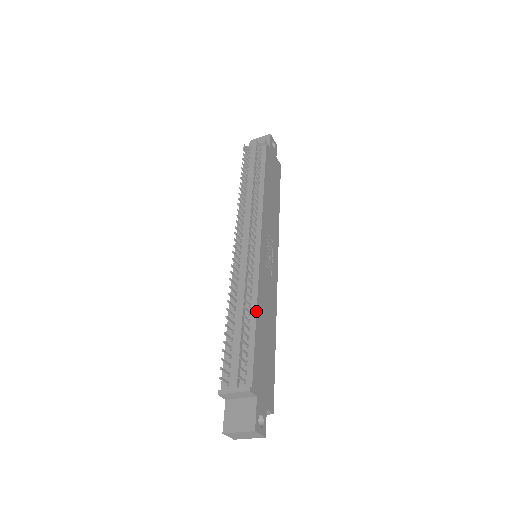
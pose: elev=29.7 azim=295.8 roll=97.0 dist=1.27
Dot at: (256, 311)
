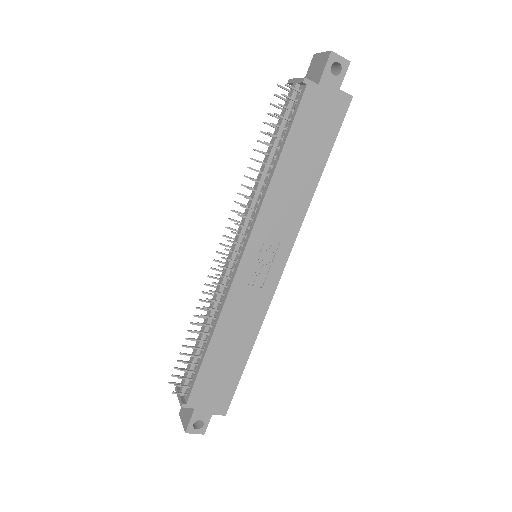
Dot at: (211, 336)
